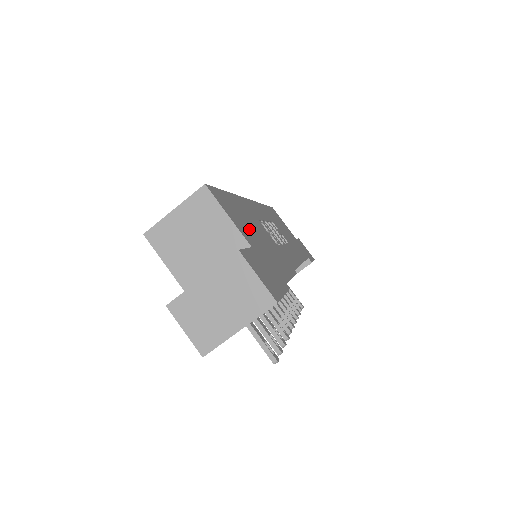
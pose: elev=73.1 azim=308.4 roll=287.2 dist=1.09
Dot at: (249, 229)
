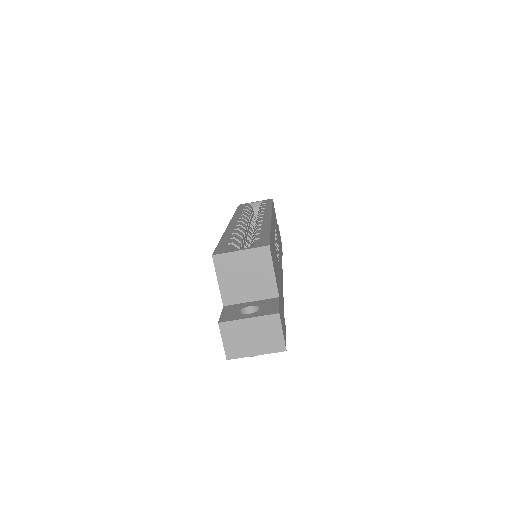
Dot at: (276, 271)
